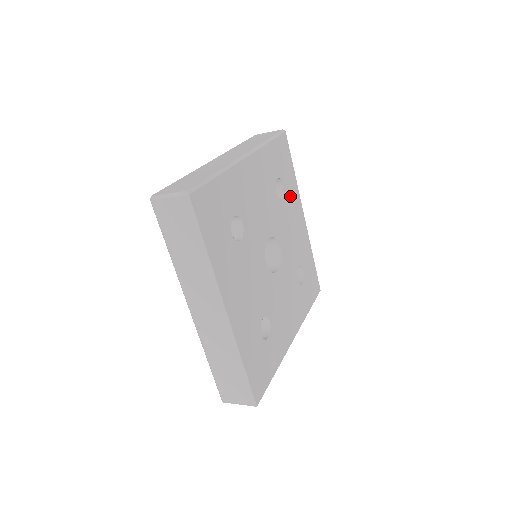
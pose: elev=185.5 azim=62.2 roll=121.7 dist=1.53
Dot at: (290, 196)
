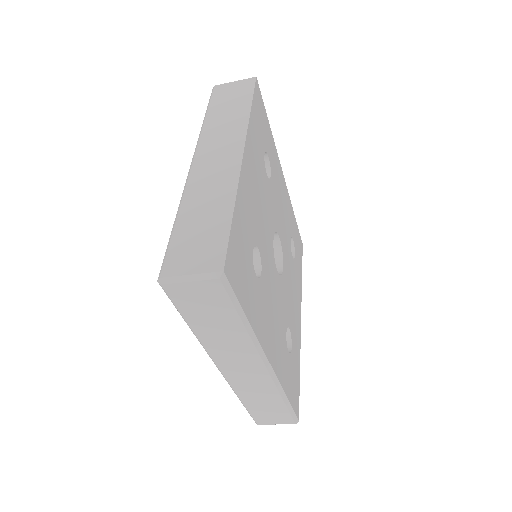
Dot at: (296, 275)
